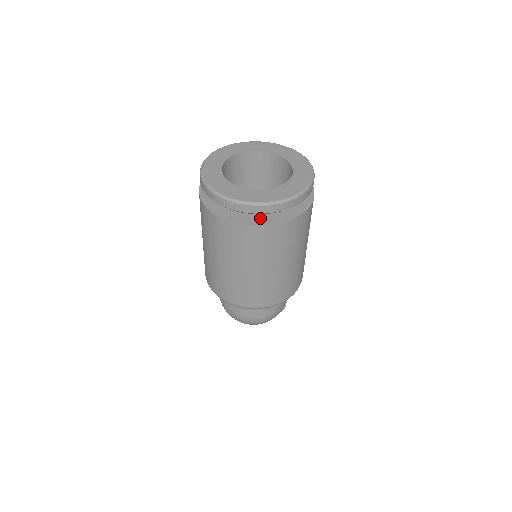
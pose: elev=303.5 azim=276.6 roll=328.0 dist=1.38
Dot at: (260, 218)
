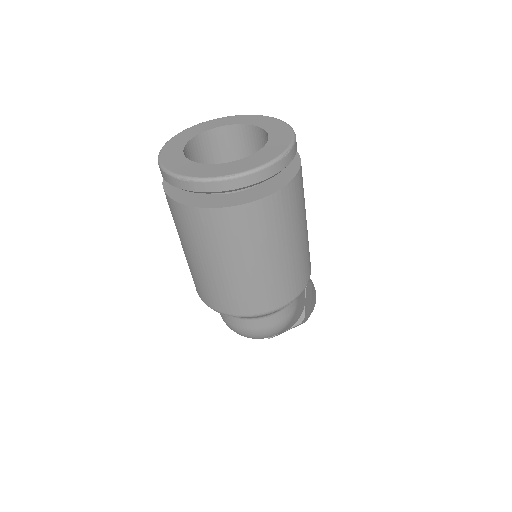
Dot at: (224, 199)
